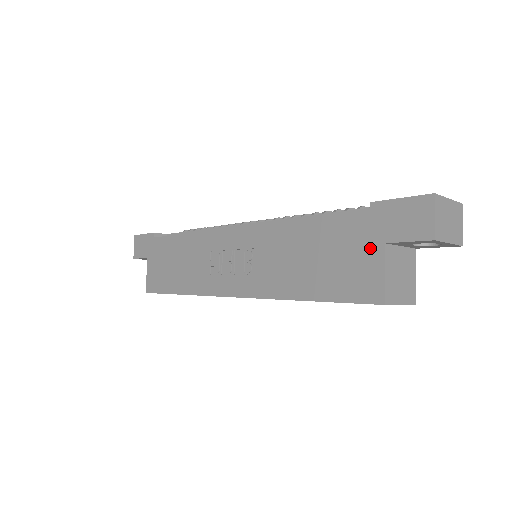
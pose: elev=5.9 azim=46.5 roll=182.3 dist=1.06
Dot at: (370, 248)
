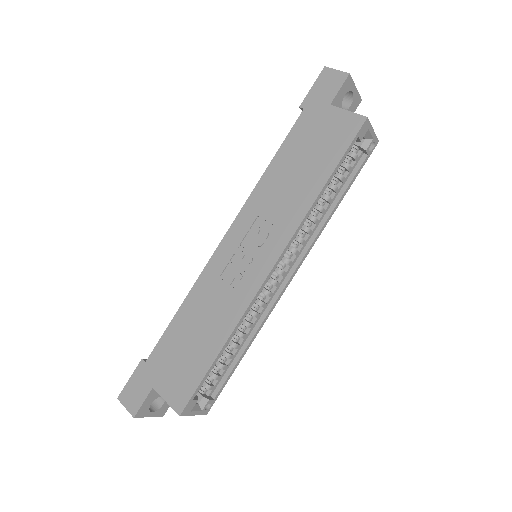
Dot at: (326, 116)
